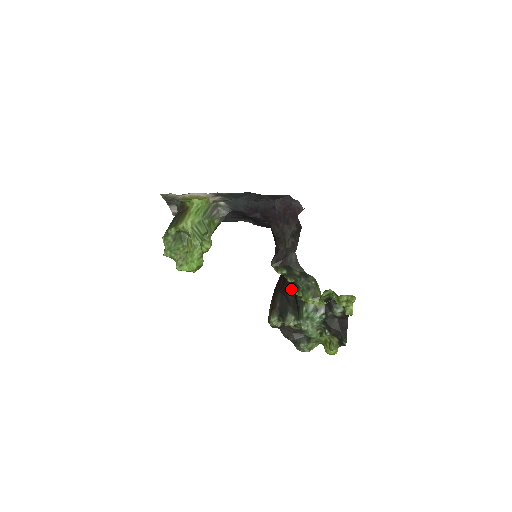
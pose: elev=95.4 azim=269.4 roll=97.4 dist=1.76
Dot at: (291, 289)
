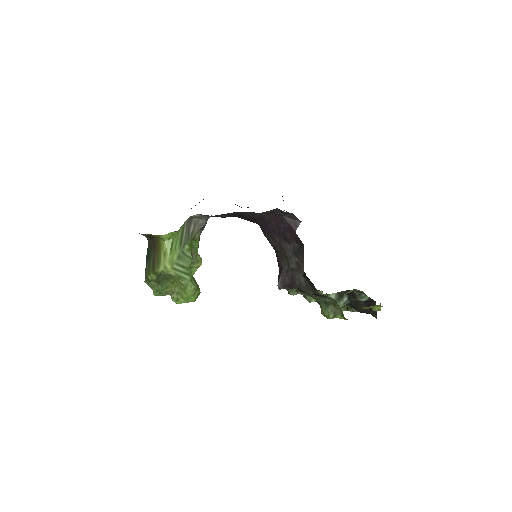
Dot at: (305, 276)
